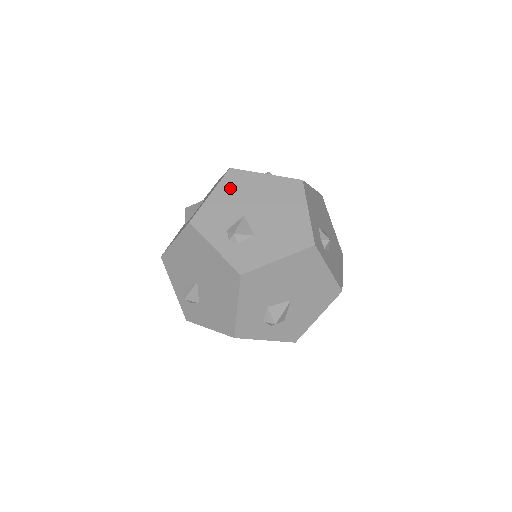
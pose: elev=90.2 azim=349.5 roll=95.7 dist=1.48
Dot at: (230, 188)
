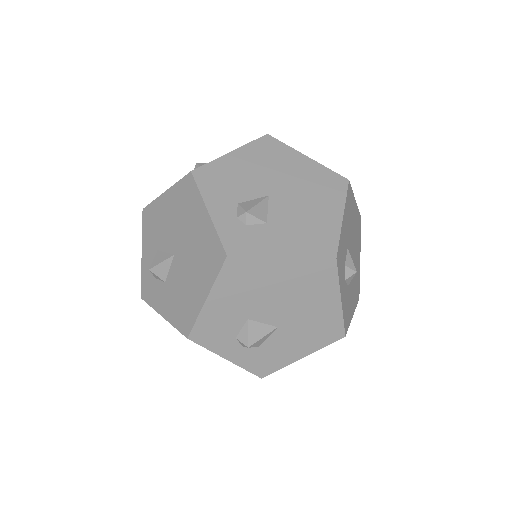
Dot at: occluded
